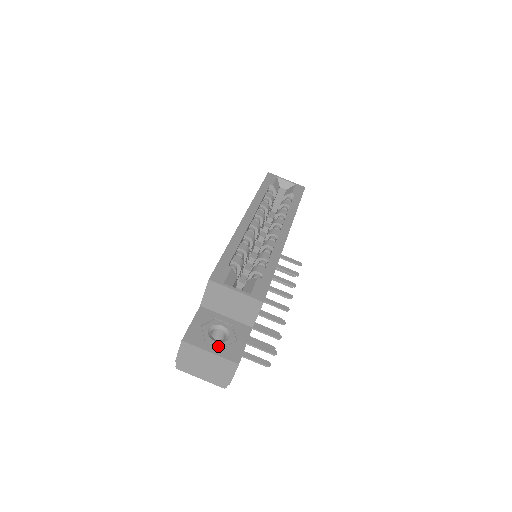
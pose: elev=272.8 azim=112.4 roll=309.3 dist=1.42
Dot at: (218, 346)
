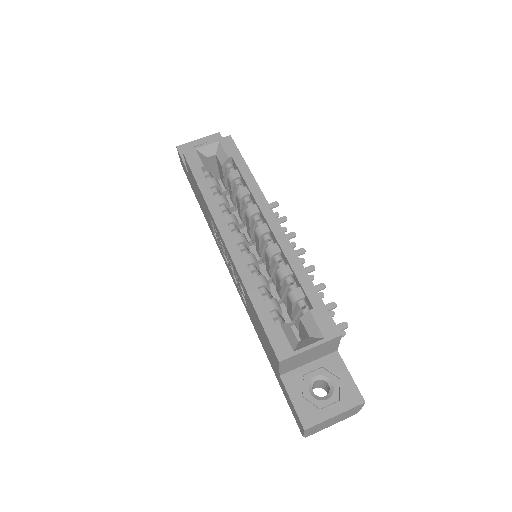
Dot at: (334, 402)
